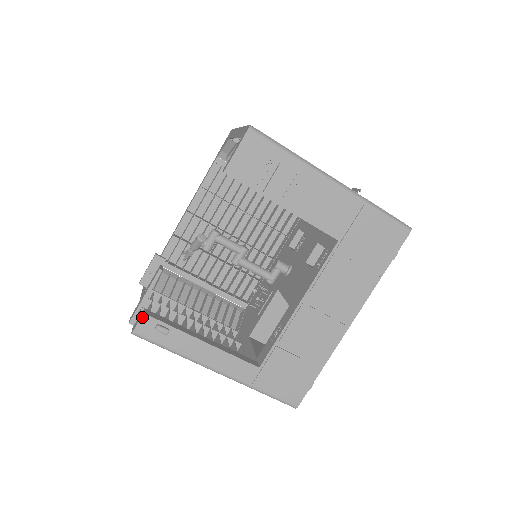
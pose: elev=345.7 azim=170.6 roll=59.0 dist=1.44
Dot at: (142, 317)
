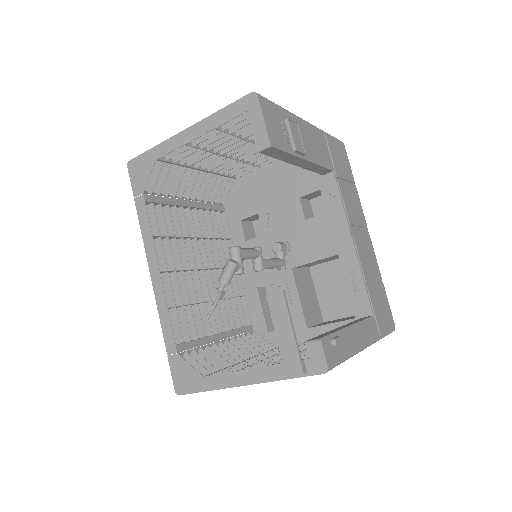
Dot at: (322, 344)
